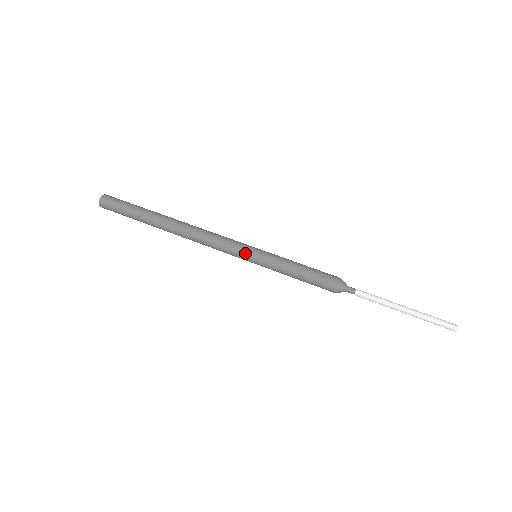
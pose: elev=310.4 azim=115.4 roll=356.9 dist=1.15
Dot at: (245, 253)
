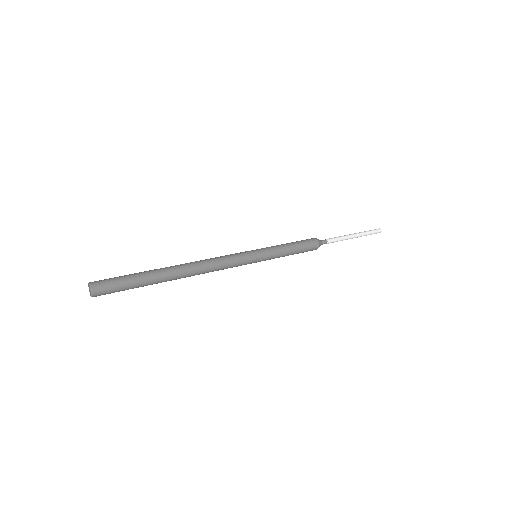
Dot at: (249, 252)
